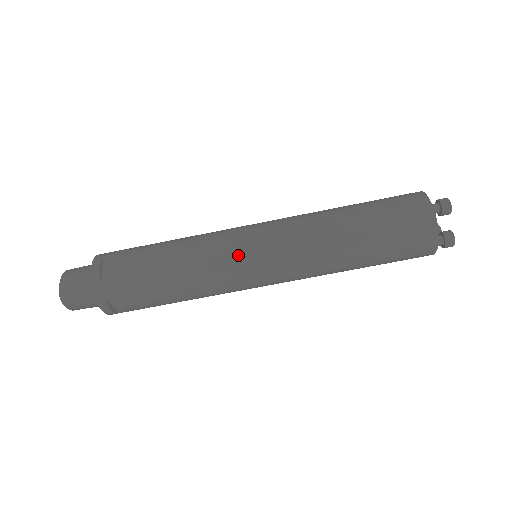
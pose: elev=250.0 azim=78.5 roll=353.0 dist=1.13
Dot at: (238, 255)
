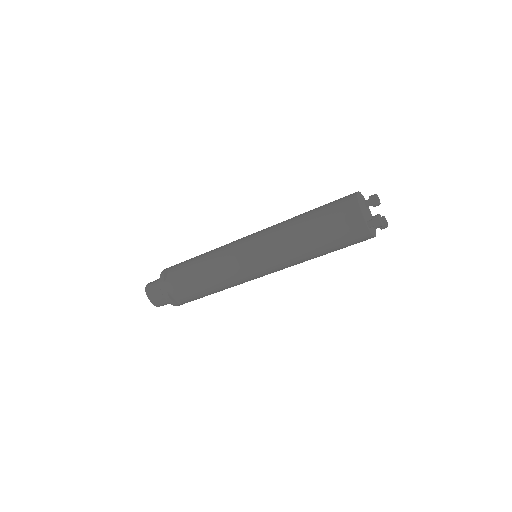
Dot at: (250, 279)
